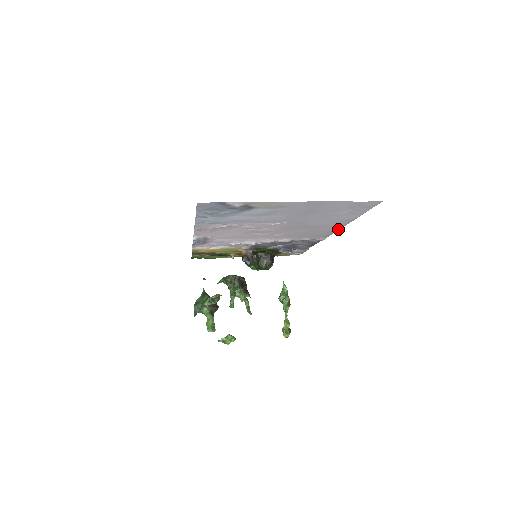
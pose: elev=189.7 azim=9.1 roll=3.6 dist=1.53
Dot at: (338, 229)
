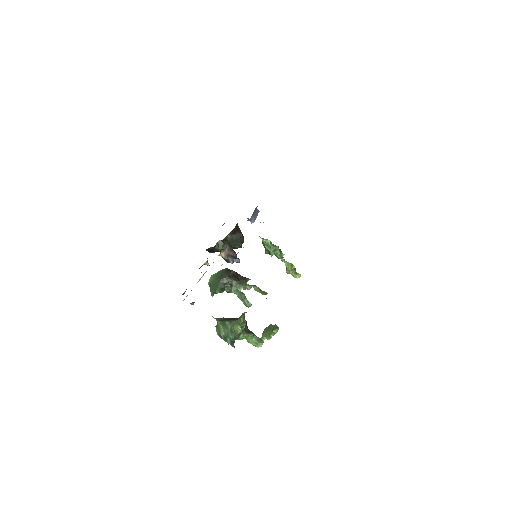
Dot at: occluded
